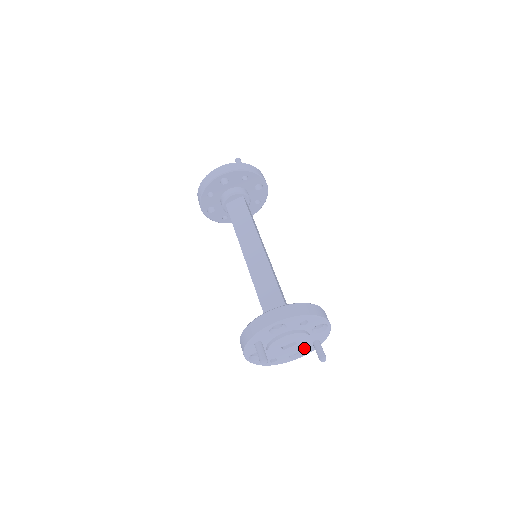
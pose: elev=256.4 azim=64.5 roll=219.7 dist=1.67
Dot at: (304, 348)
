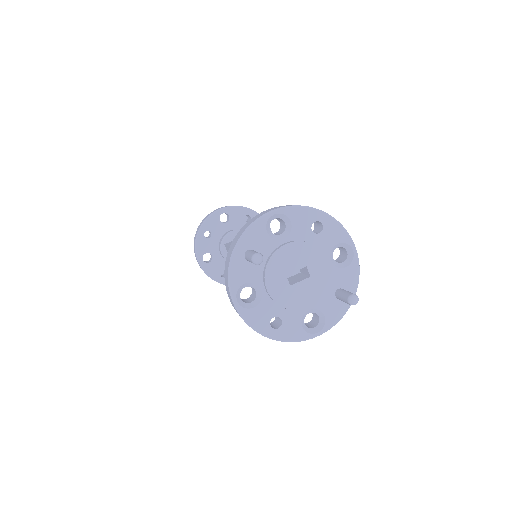
Dot at: (322, 296)
